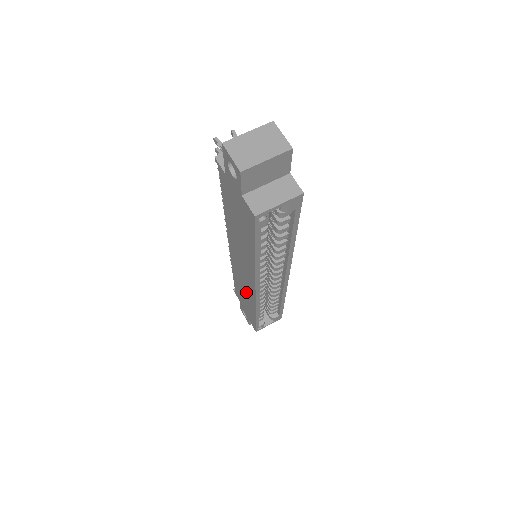
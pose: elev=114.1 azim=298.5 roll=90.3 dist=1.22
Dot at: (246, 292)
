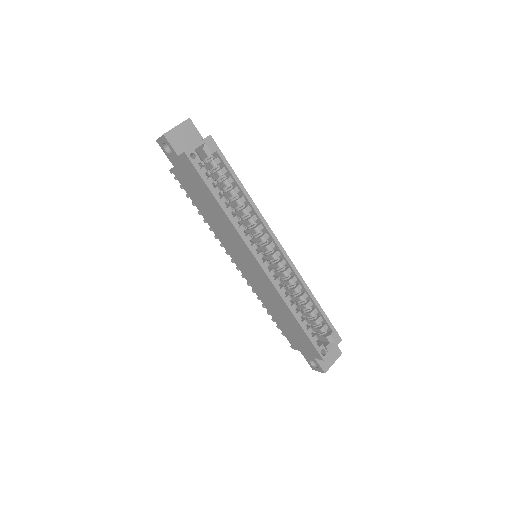
Dot at: (273, 299)
